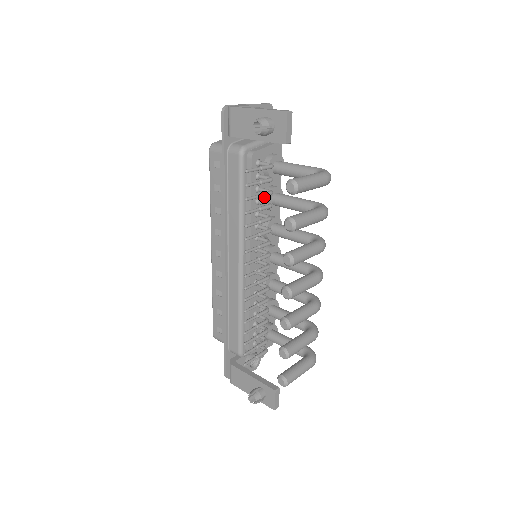
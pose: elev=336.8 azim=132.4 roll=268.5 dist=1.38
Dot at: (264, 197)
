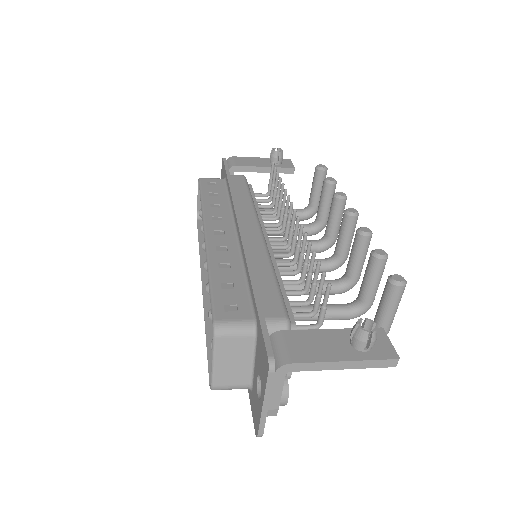
Dot at: occluded
